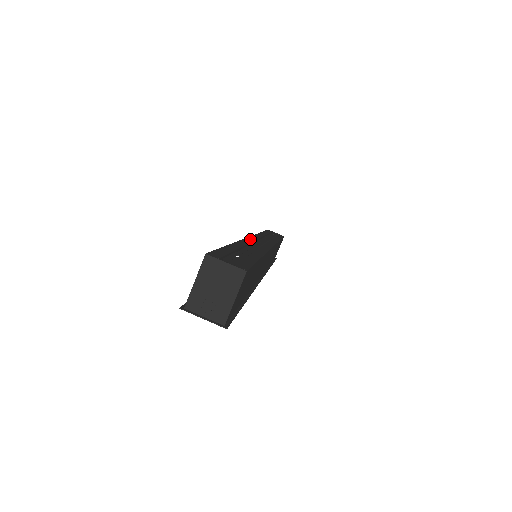
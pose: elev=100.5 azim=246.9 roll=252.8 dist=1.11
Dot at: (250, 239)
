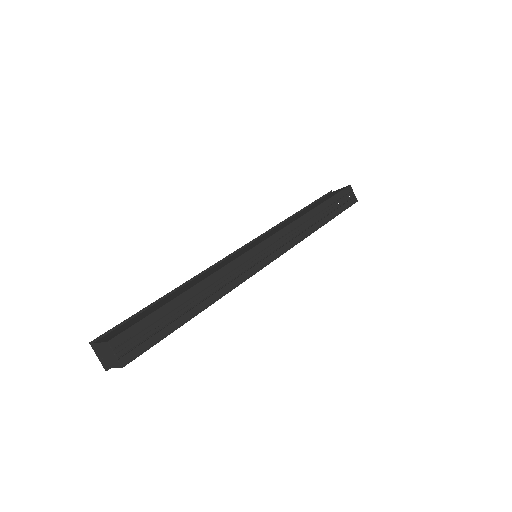
Dot at: (244, 257)
